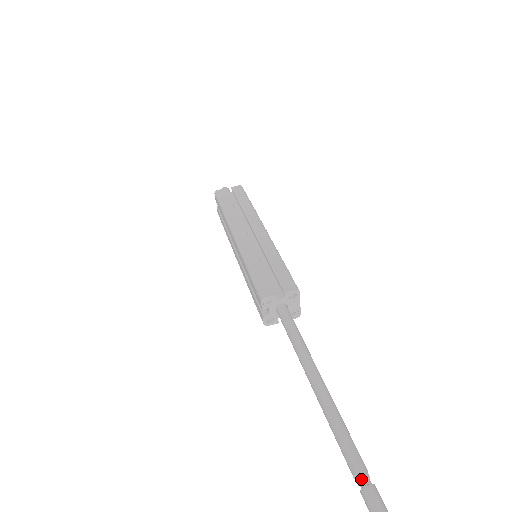
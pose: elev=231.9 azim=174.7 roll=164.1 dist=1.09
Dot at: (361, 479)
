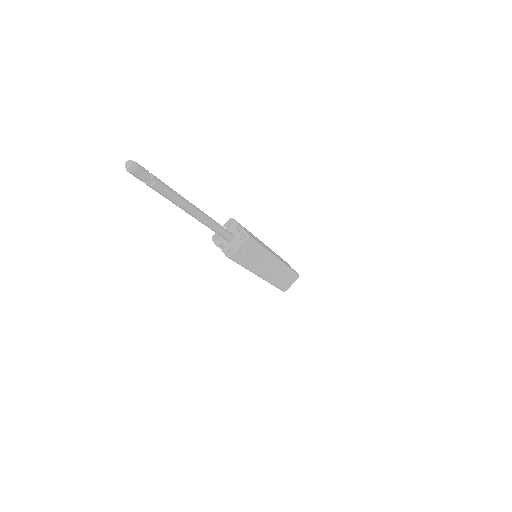
Dot at: (150, 173)
